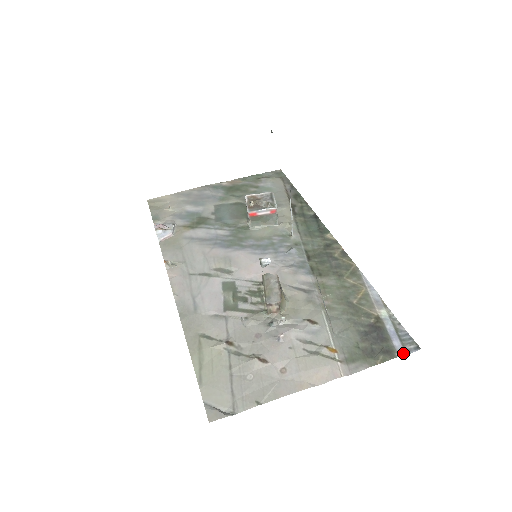
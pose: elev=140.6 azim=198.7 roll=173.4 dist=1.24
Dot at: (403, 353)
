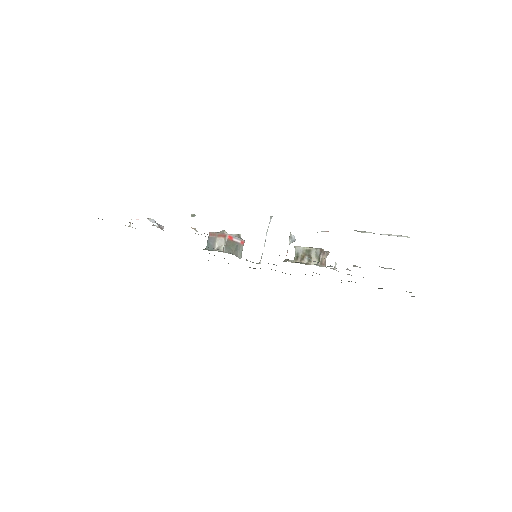
Dot at: occluded
